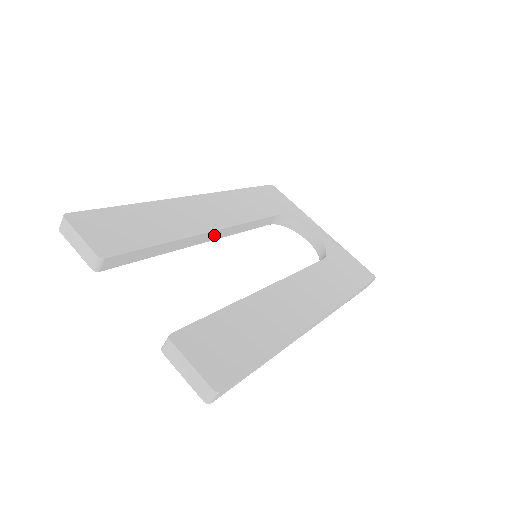
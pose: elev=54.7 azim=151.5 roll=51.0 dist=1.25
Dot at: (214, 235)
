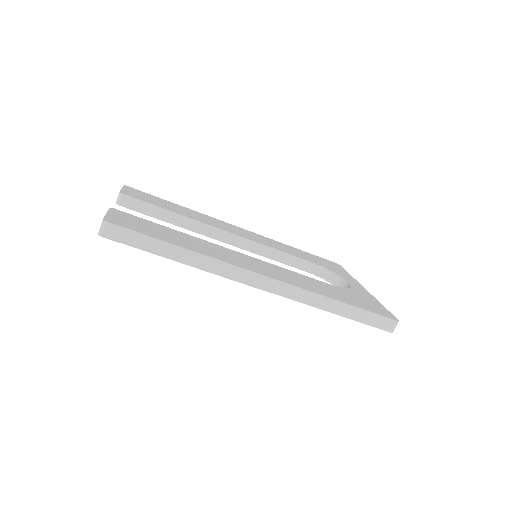
Dot at: (230, 239)
